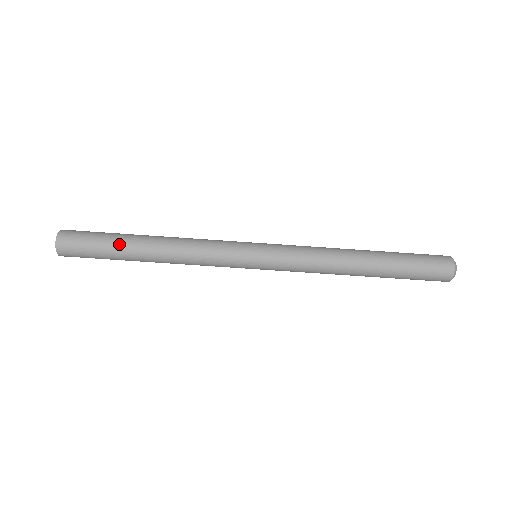
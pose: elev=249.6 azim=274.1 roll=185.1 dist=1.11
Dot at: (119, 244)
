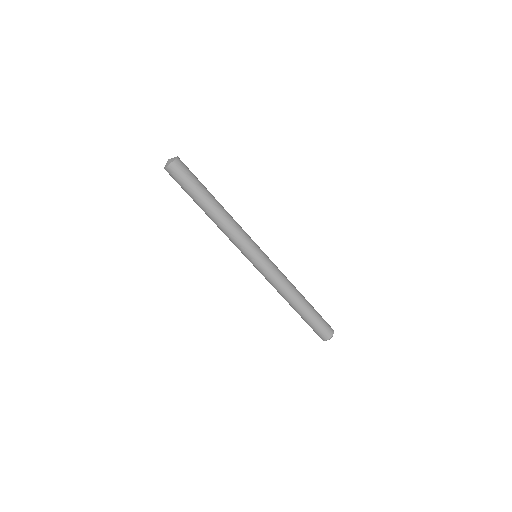
Dot at: (200, 195)
